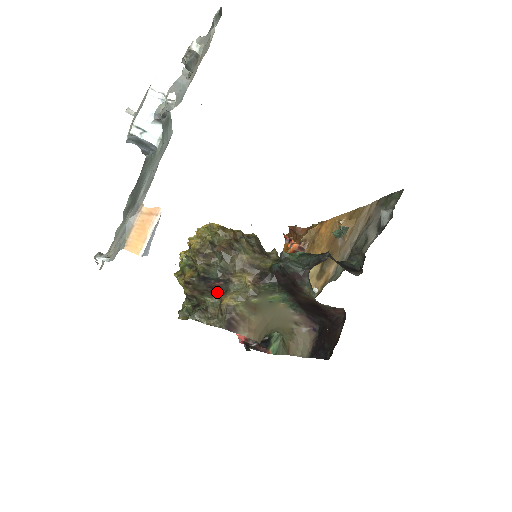
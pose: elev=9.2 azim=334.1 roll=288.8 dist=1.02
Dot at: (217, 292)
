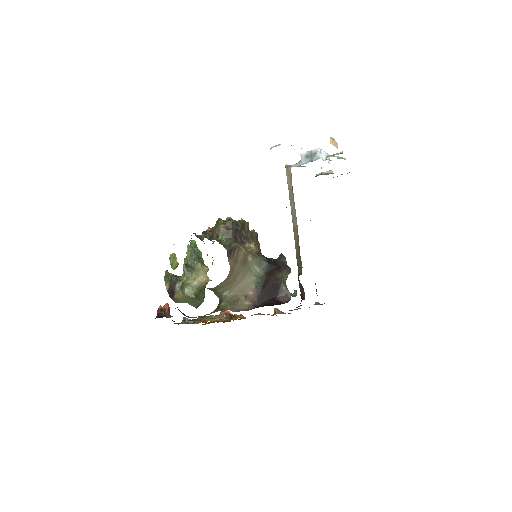
Dot at: (233, 241)
